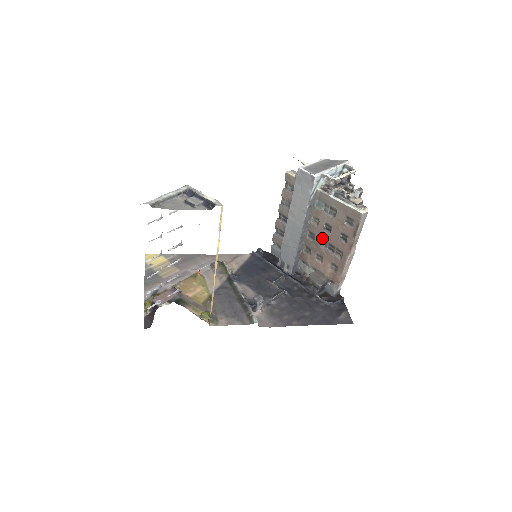
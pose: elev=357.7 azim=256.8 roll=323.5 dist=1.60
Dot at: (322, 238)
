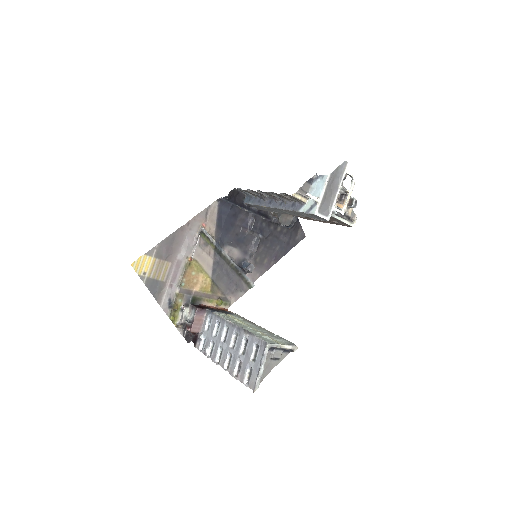
Dot at: occluded
